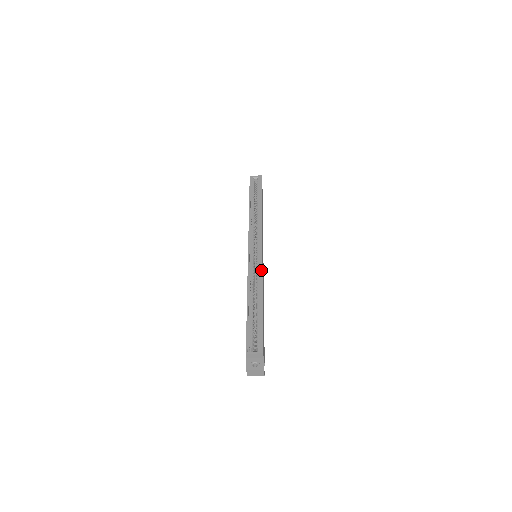
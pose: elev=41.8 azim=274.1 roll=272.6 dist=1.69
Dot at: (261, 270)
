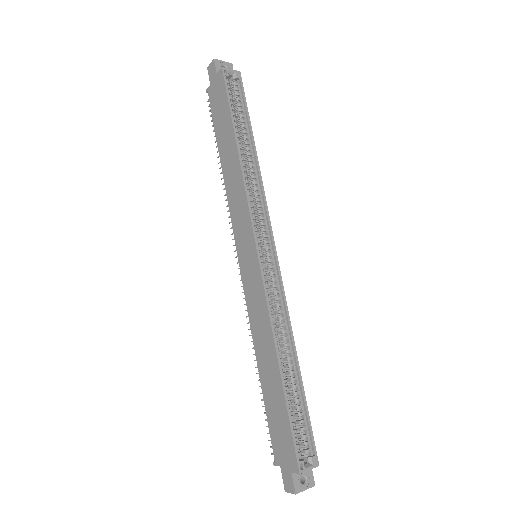
Dot at: (285, 301)
